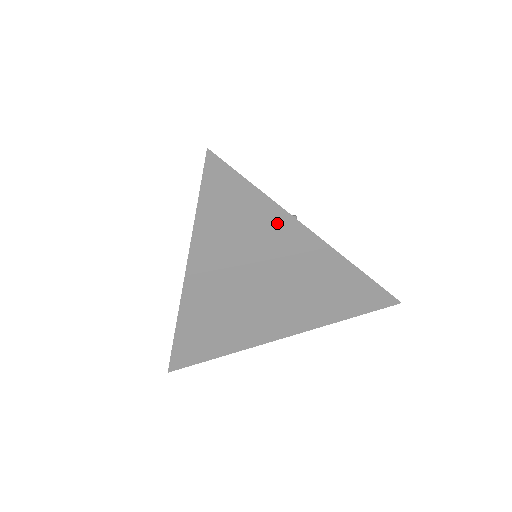
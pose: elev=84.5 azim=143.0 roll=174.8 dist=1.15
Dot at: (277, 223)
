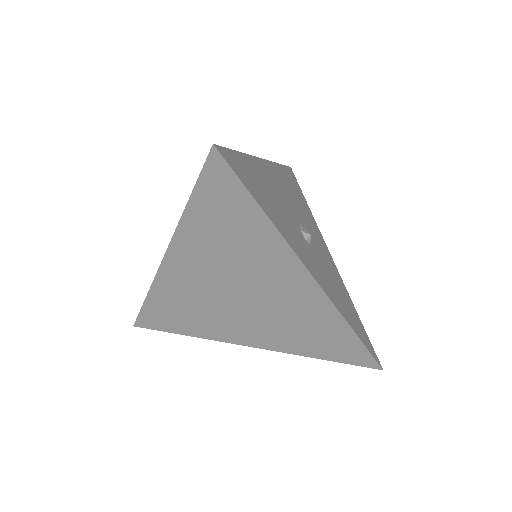
Dot at: (271, 245)
